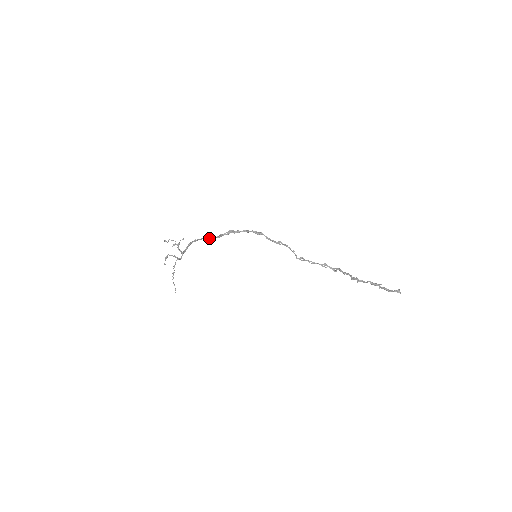
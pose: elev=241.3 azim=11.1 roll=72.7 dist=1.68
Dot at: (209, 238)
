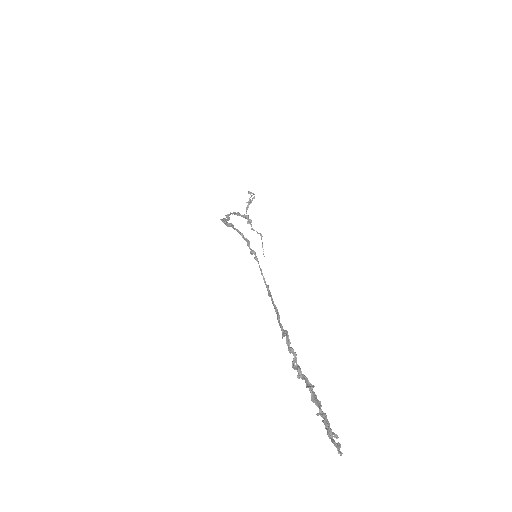
Dot at: (227, 217)
